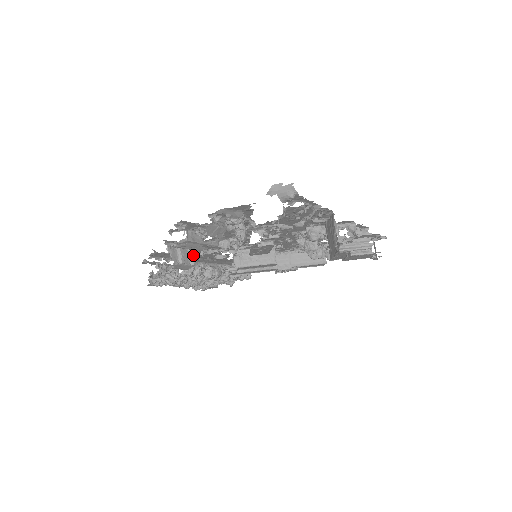
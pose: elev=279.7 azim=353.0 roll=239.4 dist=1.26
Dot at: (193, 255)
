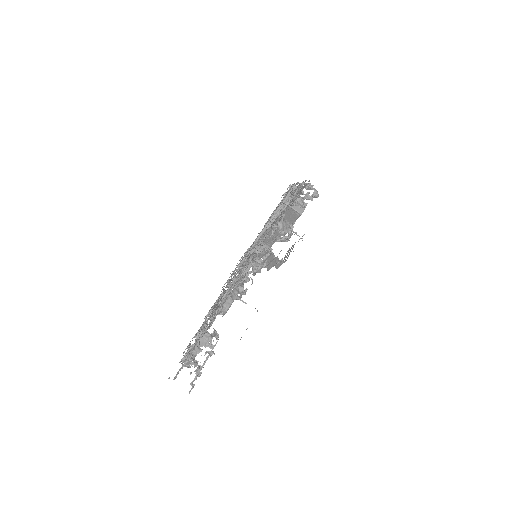
Dot at: occluded
